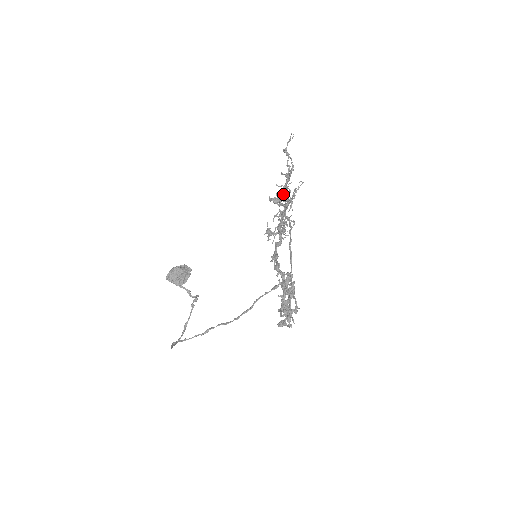
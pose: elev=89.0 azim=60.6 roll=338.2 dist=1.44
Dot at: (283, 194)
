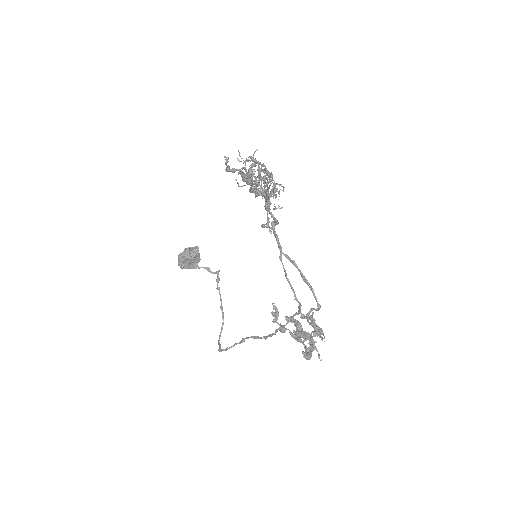
Dot at: occluded
